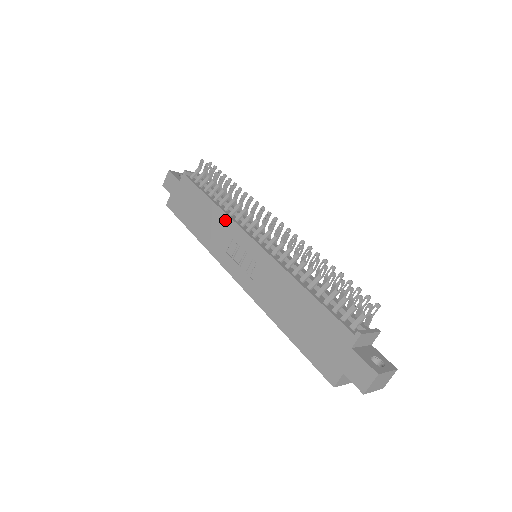
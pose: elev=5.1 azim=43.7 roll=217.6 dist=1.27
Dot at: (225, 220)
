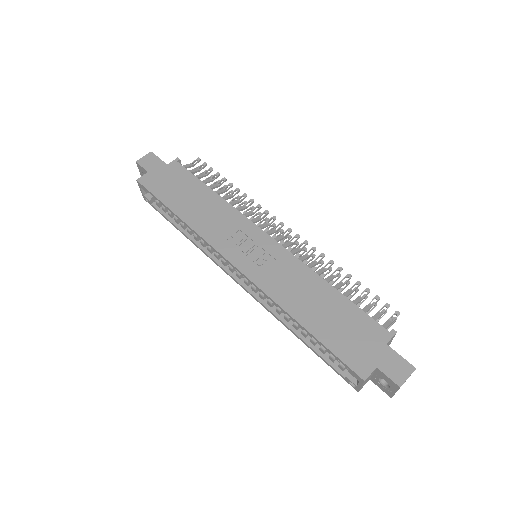
Dot at: (232, 212)
